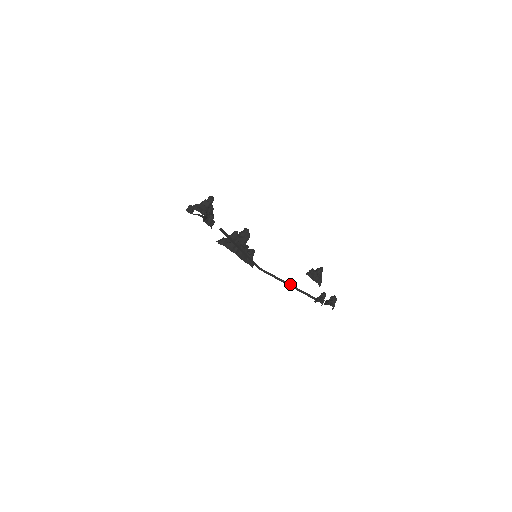
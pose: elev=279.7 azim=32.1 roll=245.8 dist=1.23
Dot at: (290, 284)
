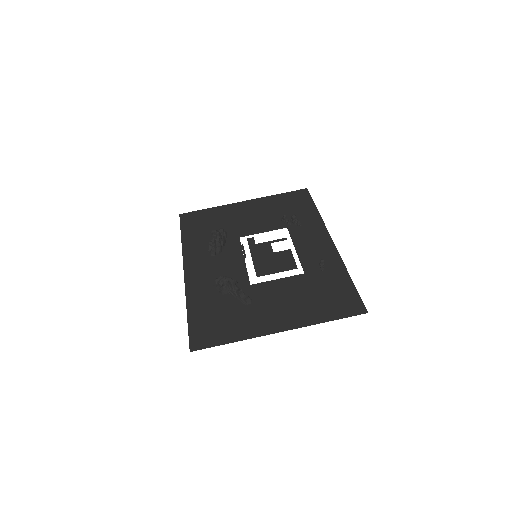
Dot at: (266, 231)
